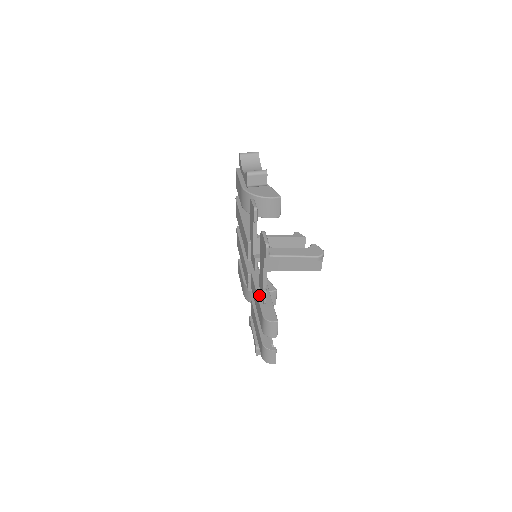
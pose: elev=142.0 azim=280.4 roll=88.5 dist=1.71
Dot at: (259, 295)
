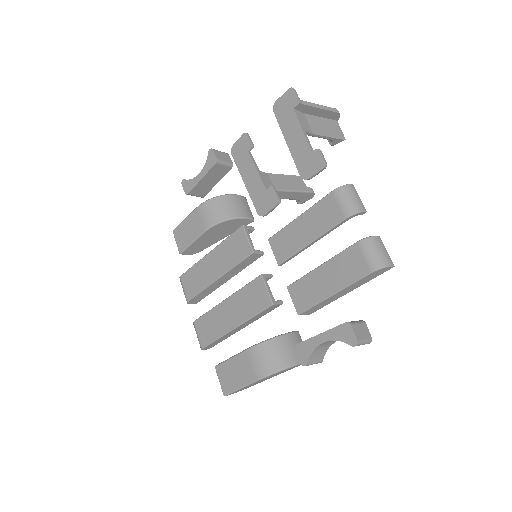
Dot at: (304, 212)
